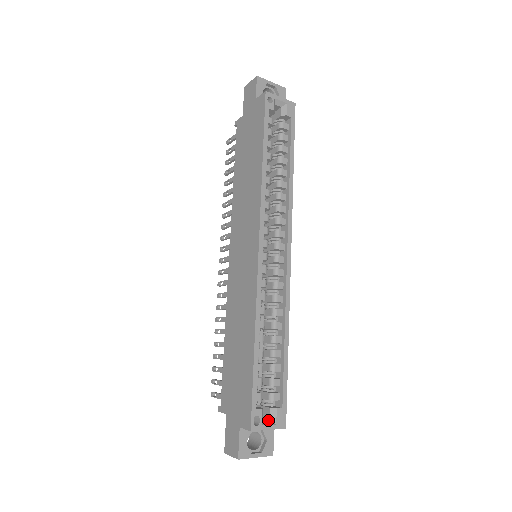
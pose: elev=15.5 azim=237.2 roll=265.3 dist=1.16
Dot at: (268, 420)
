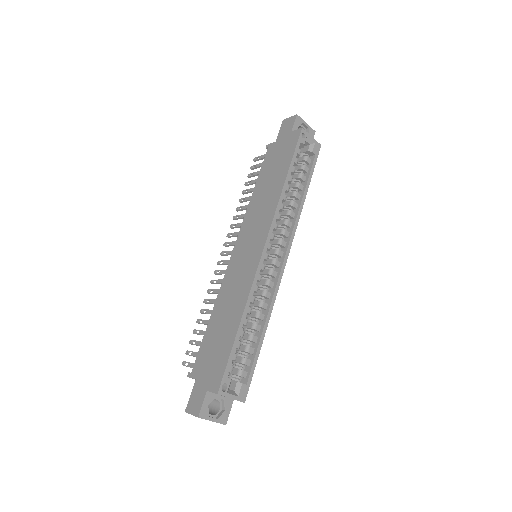
Dot at: (233, 391)
